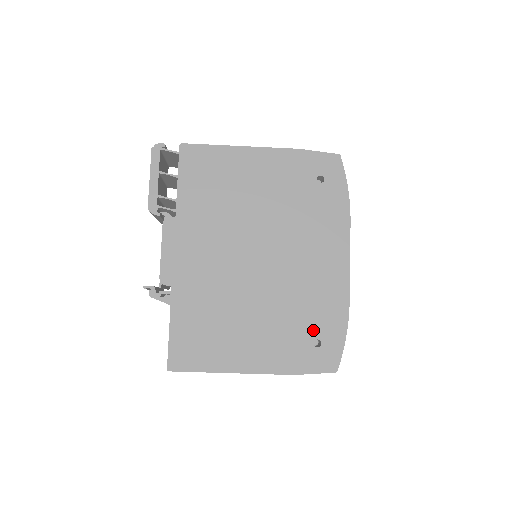
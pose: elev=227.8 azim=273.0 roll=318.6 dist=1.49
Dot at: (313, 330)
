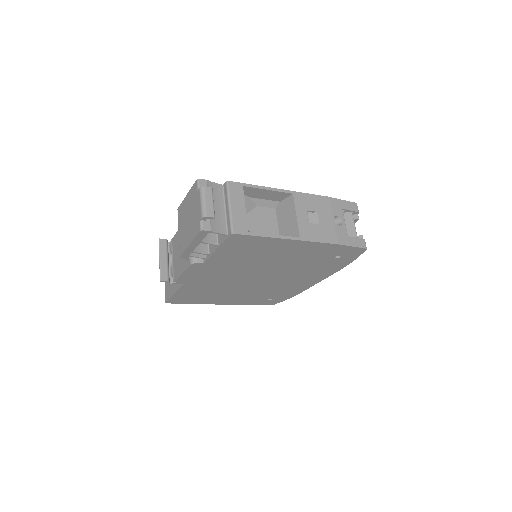
Dot at: (271, 297)
